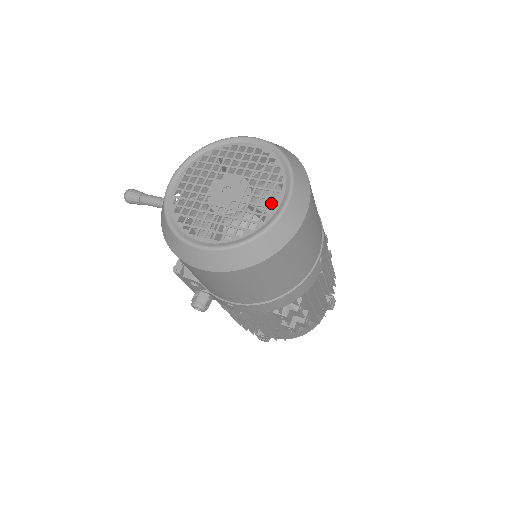
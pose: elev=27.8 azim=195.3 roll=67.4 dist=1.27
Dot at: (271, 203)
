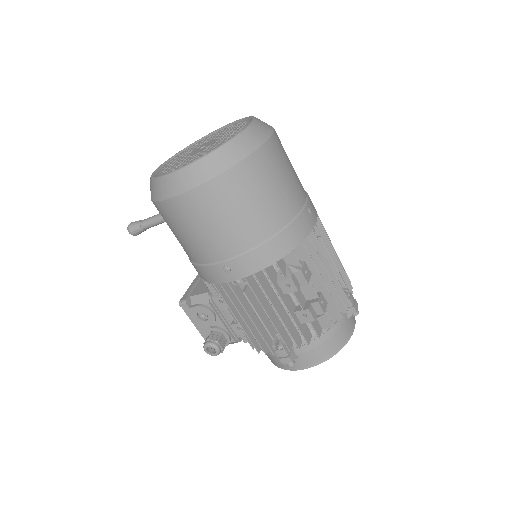
Dot at: occluded
